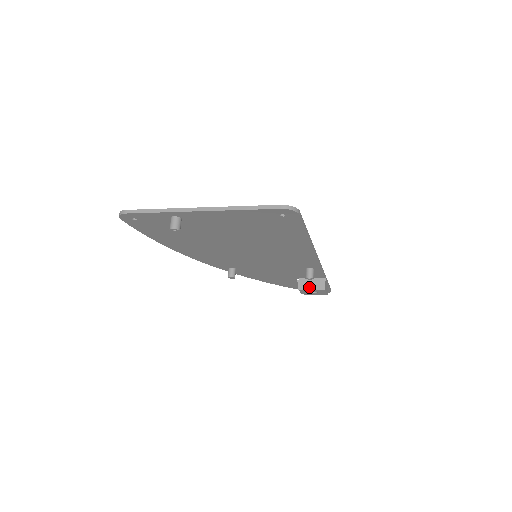
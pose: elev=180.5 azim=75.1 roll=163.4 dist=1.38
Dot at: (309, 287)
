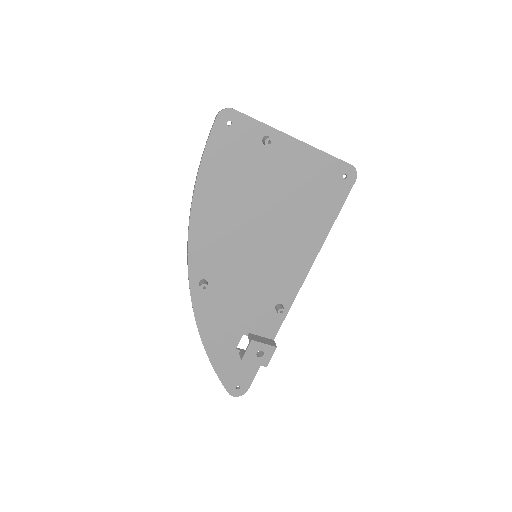
Dot at: (261, 341)
